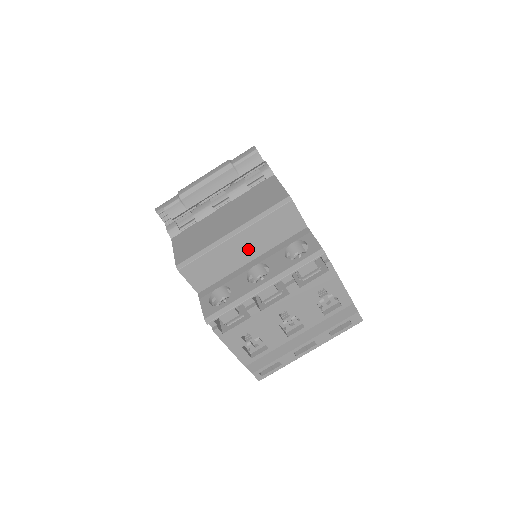
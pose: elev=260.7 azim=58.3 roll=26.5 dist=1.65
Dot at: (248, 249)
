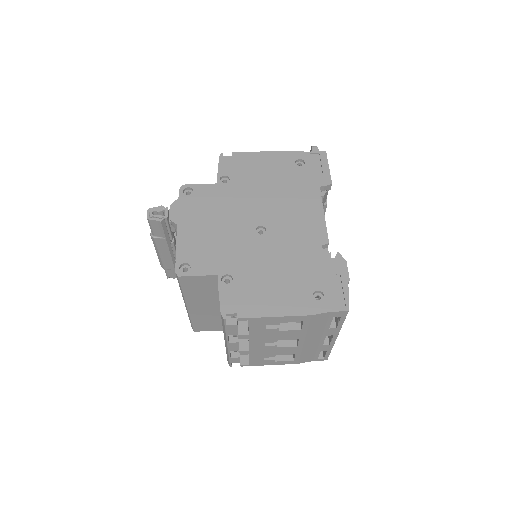
Dot at: (208, 305)
